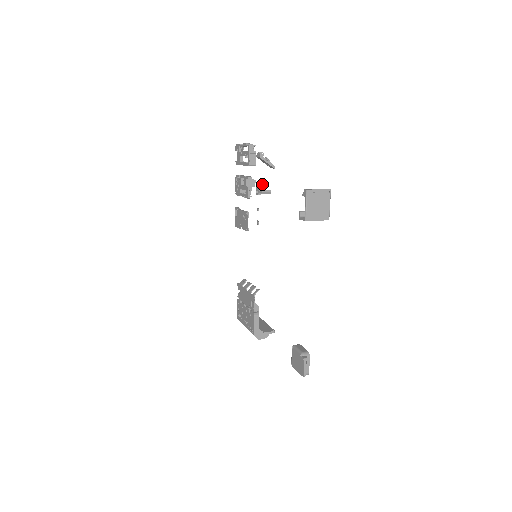
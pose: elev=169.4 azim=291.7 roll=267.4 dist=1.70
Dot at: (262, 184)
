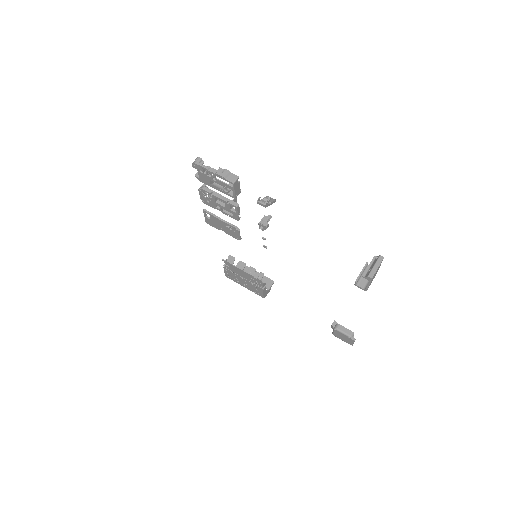
Dot at: (263, 218)
